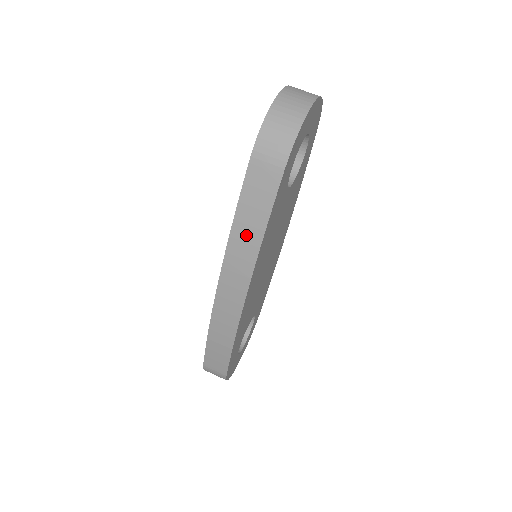
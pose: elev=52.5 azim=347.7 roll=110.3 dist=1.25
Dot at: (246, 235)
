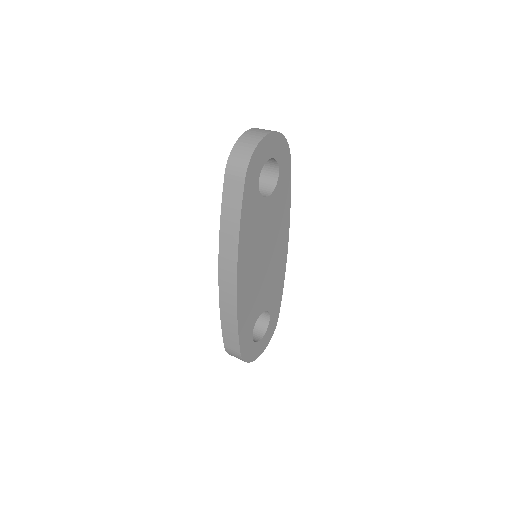
Dot at: (229, 229)
